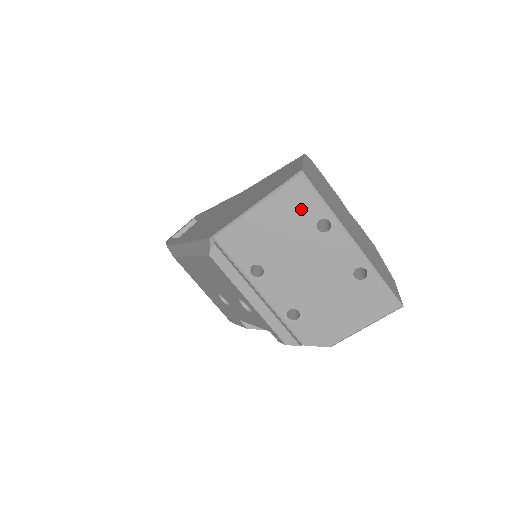
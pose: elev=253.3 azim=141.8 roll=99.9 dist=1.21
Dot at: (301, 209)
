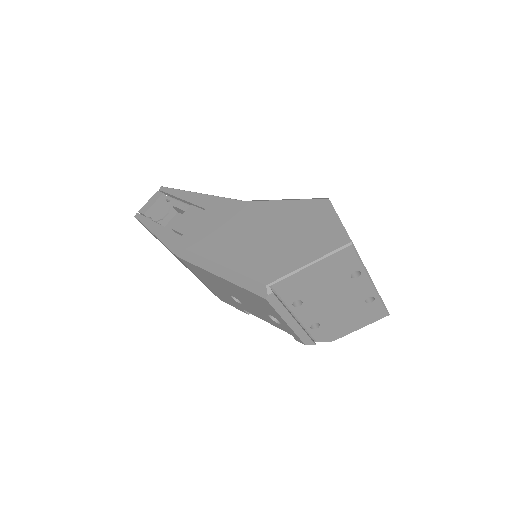
Dot at: (344, 266)
